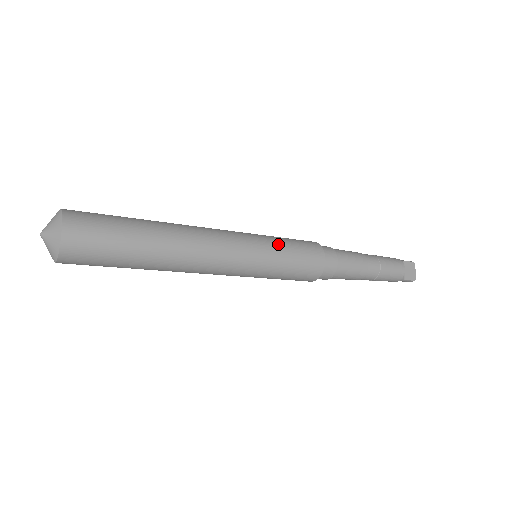
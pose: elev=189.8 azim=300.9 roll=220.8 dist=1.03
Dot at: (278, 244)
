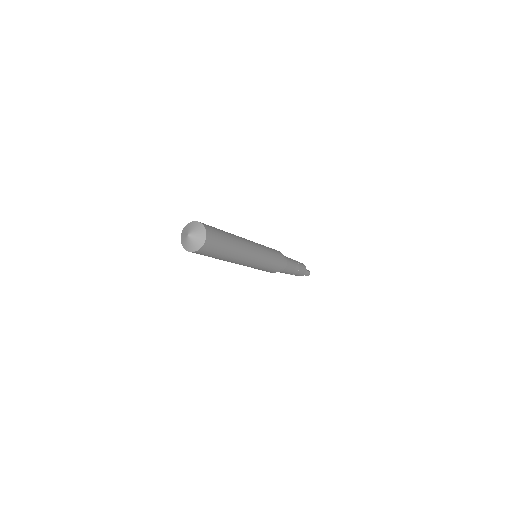
Dot at: occluded
